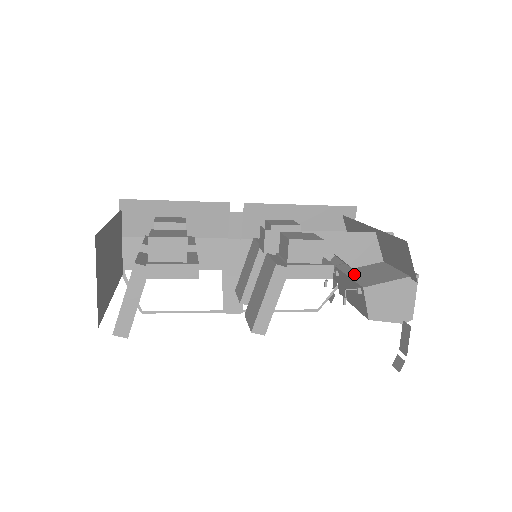
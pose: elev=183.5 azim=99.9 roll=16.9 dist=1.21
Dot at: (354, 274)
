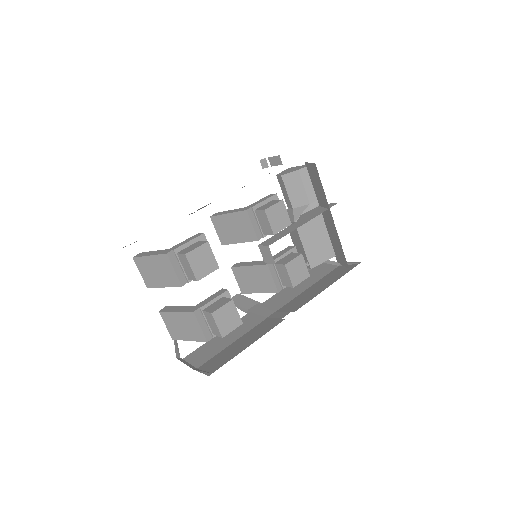
Dot at: (307, 245)
